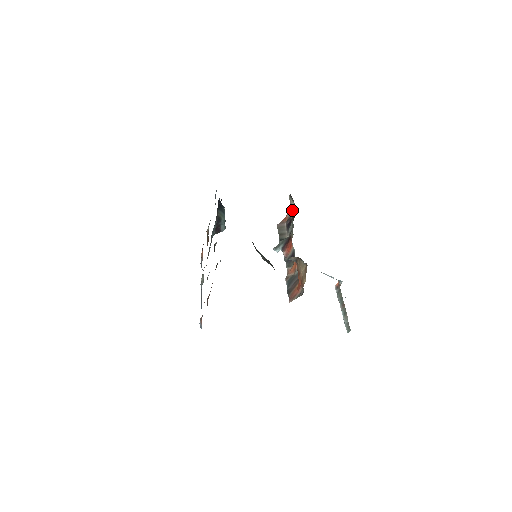
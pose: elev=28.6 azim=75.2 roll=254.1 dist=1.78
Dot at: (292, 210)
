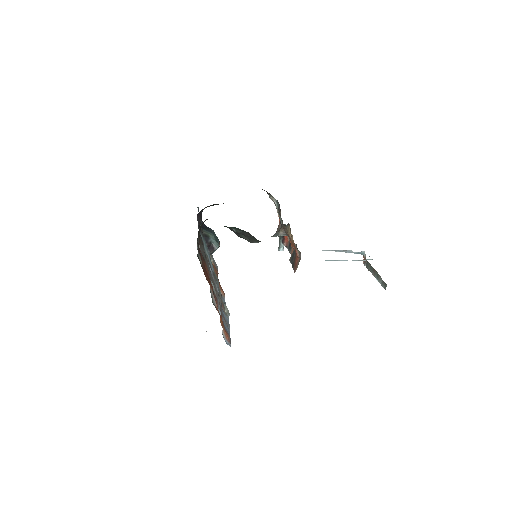
Dot at: (277, 207)
